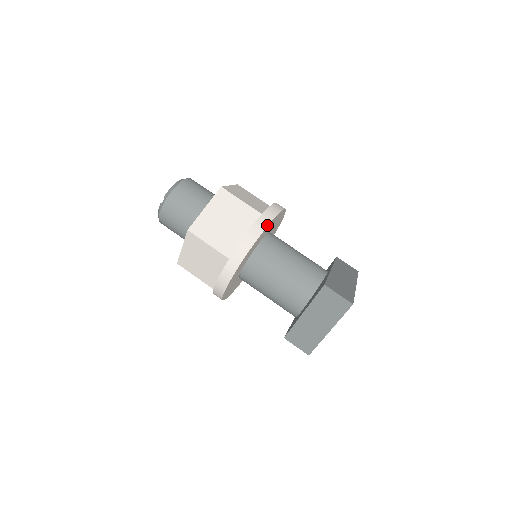
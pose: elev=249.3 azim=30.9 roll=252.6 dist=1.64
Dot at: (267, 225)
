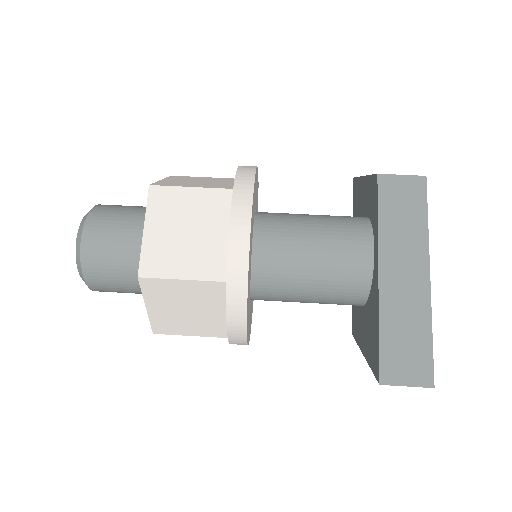
Dot at: (245, 304)
